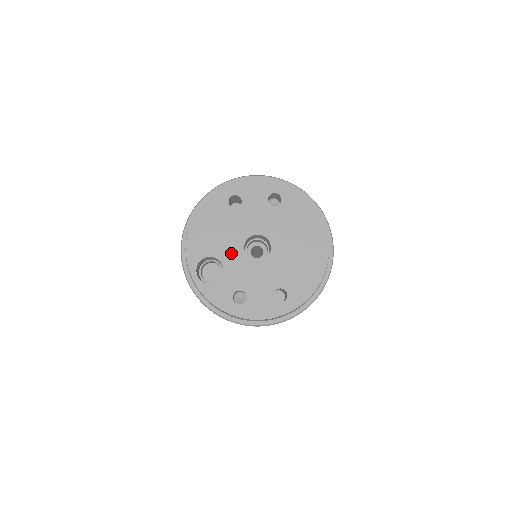
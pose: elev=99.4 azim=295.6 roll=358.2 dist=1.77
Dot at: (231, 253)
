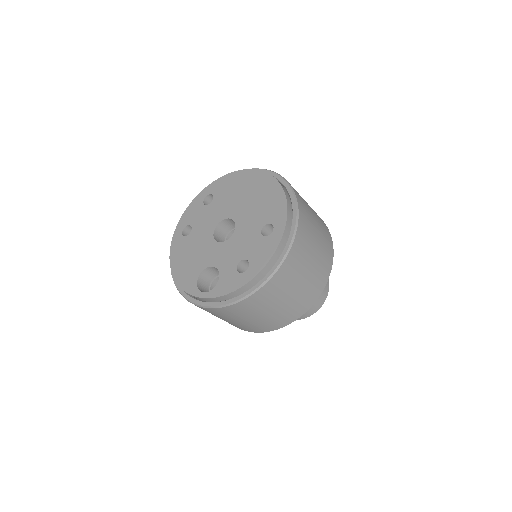
Dot at: (211, 254)
